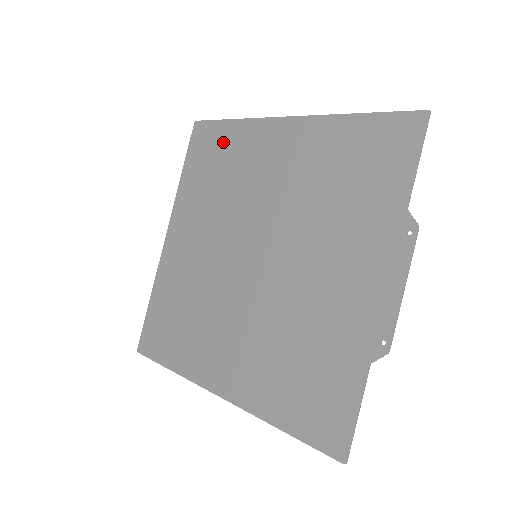
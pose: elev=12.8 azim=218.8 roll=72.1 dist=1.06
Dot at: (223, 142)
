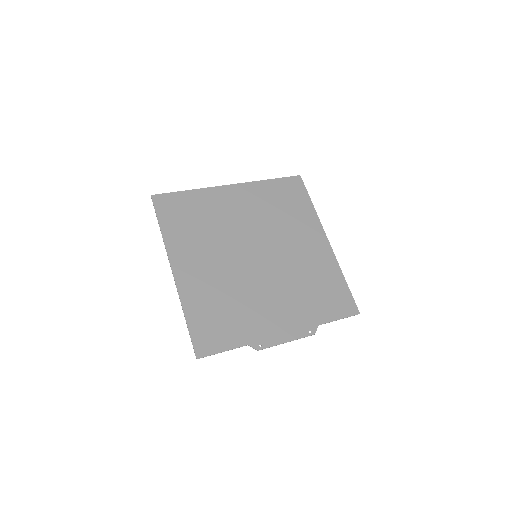
Dot at: (299, 203)
